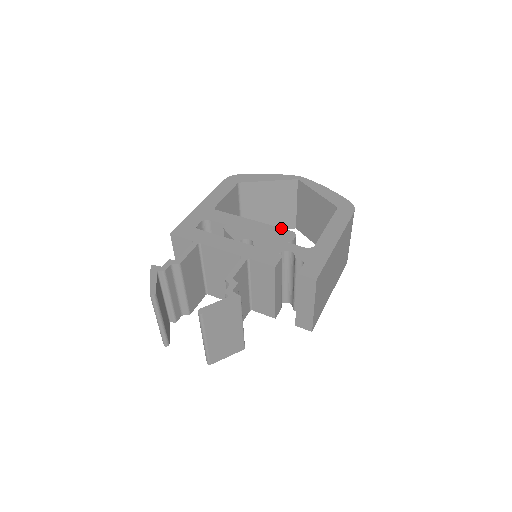
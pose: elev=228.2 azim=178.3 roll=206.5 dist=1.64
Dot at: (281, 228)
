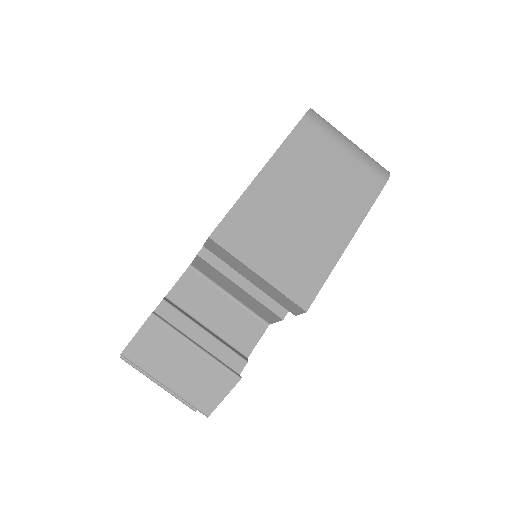
Dot at: occluded
